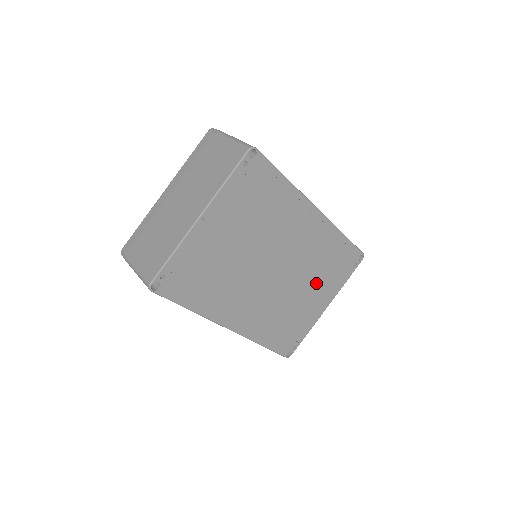
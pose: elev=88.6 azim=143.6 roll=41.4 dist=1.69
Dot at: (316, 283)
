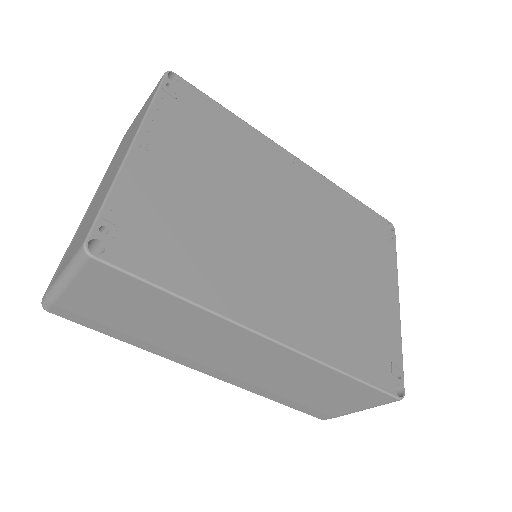
Dot at: (358, 260)
